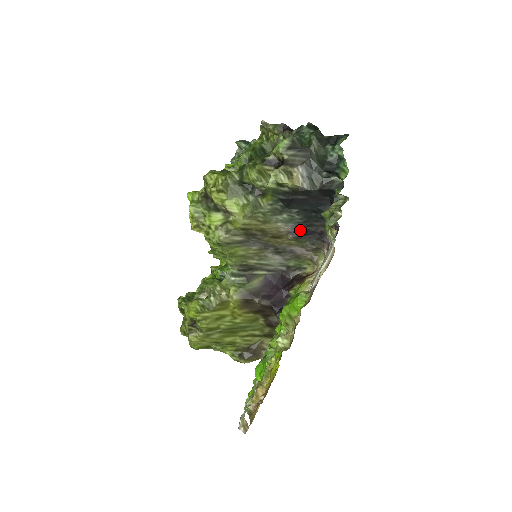
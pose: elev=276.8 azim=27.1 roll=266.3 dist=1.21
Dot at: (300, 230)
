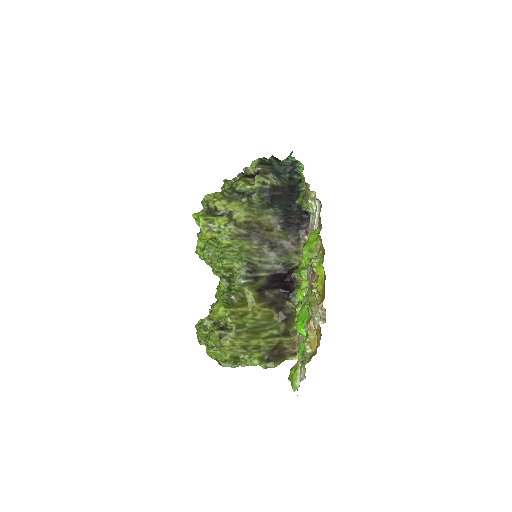
Dot at: (284, 222)
